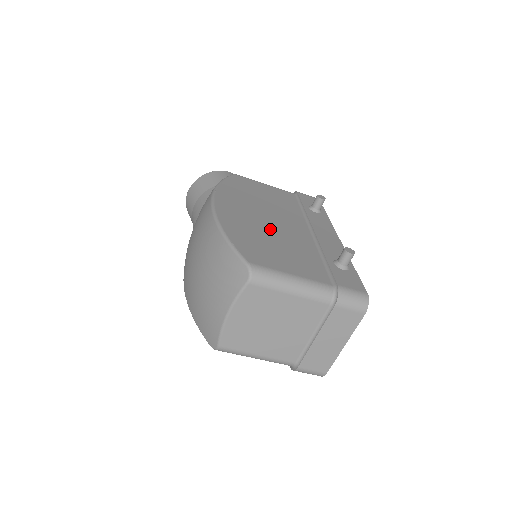
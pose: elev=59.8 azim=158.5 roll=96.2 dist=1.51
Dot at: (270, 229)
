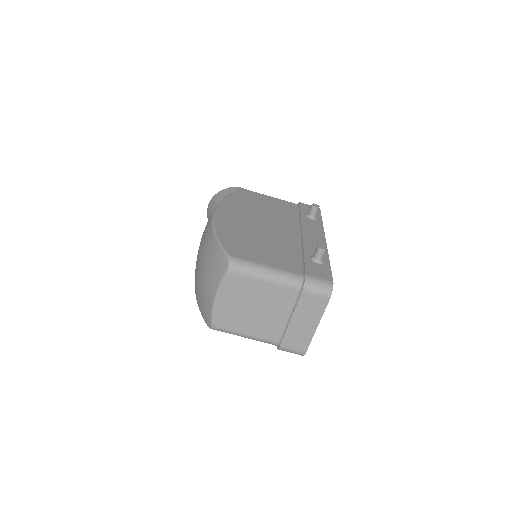
Dot at: (260, 231)
